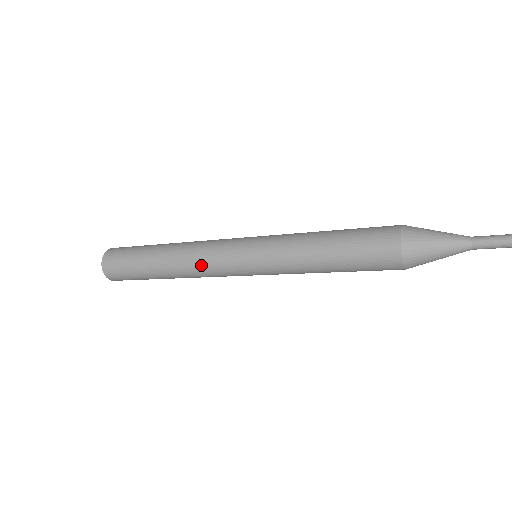
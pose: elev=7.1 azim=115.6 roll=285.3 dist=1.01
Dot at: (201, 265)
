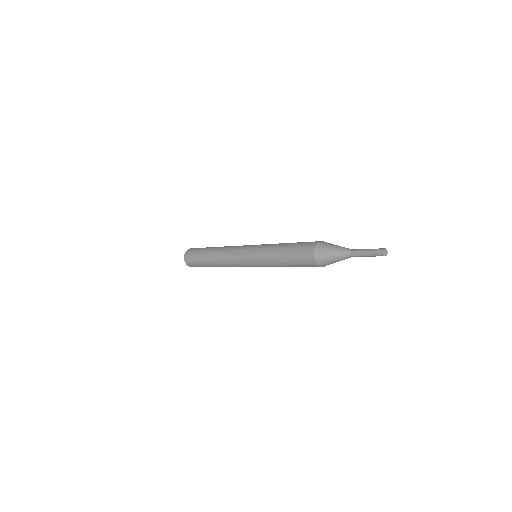
Dot at: (229, 263)
